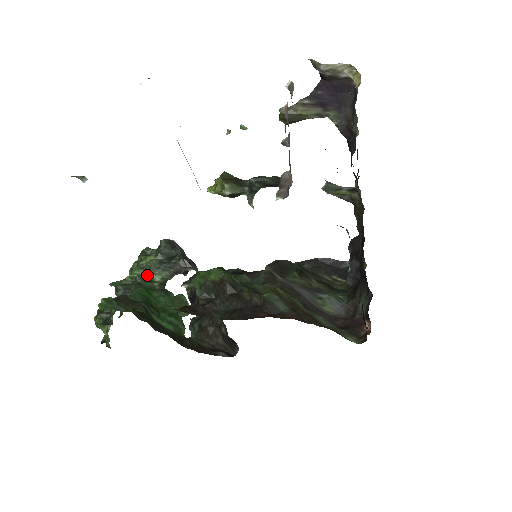
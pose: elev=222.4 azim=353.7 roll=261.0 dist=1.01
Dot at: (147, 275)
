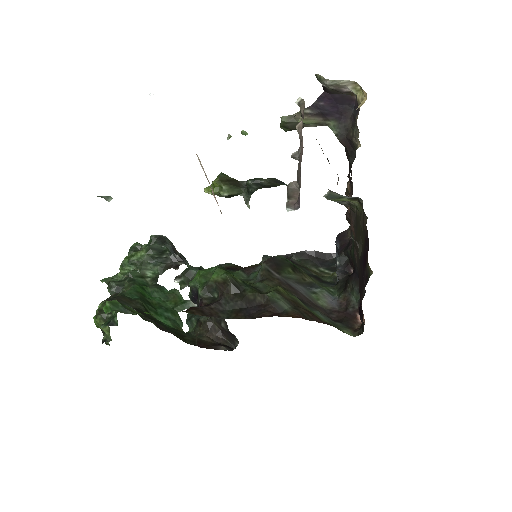
Dot at: (139, 271)
